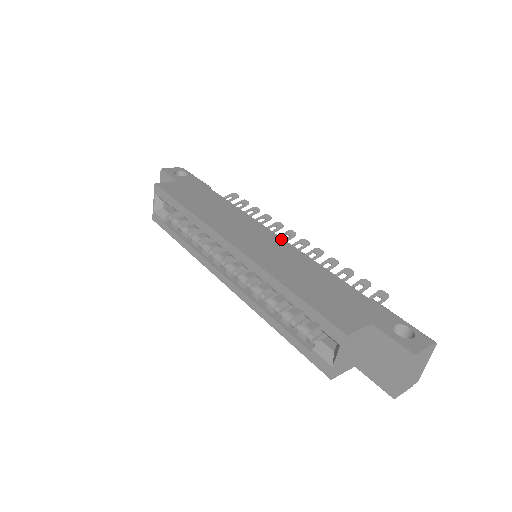
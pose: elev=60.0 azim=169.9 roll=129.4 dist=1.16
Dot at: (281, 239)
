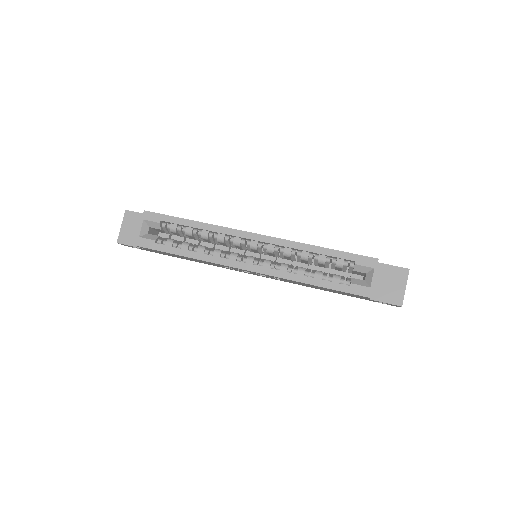
Dot at: occluded
